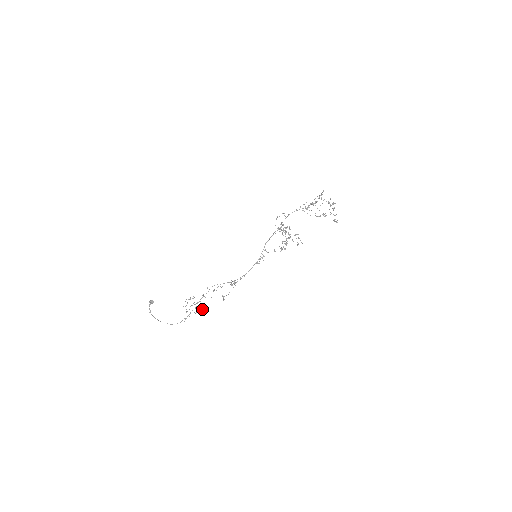
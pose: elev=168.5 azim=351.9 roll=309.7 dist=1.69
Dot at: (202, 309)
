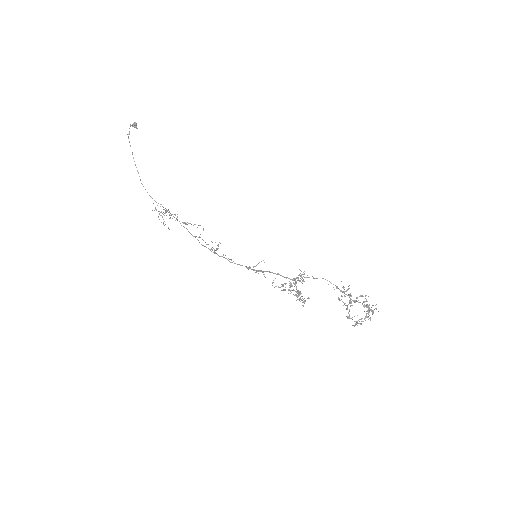
Dot at: occluded
